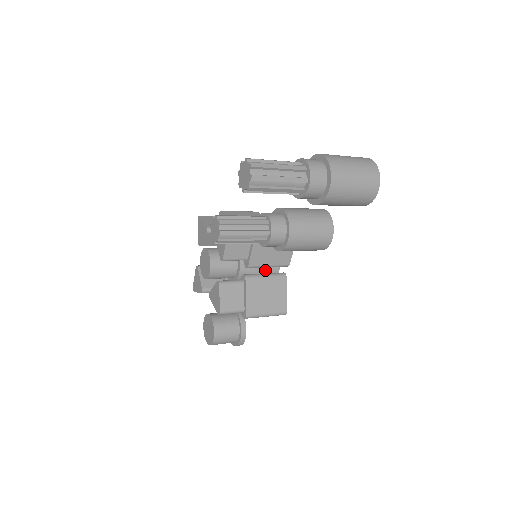
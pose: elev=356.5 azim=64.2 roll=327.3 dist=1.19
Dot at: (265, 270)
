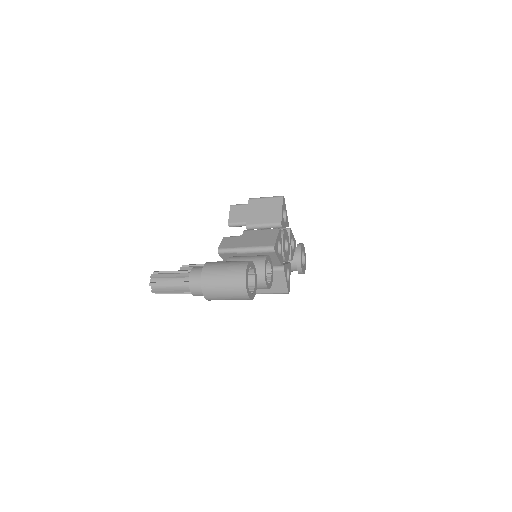
Dot at: occluded
